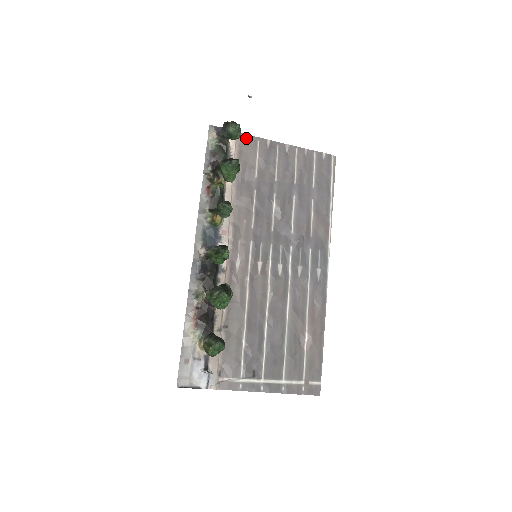
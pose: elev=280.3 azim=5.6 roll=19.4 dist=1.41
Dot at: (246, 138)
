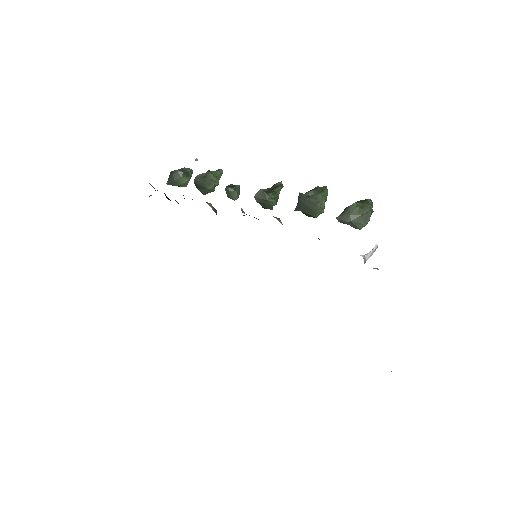
Dot at: occluded
